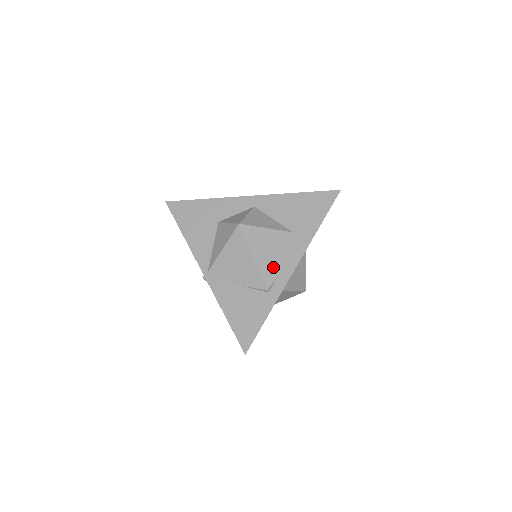
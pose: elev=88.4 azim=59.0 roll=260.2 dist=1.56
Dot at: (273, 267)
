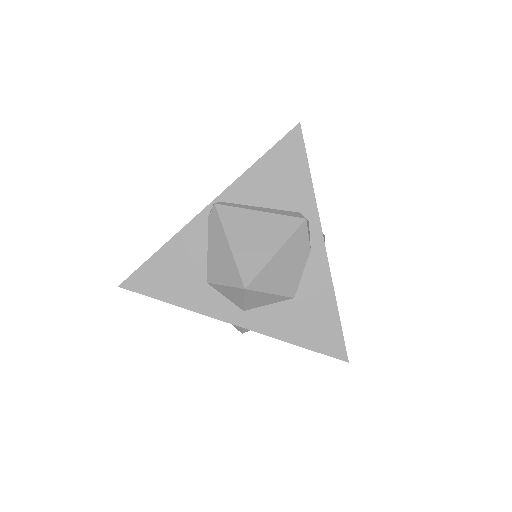
Dot at: occluded
